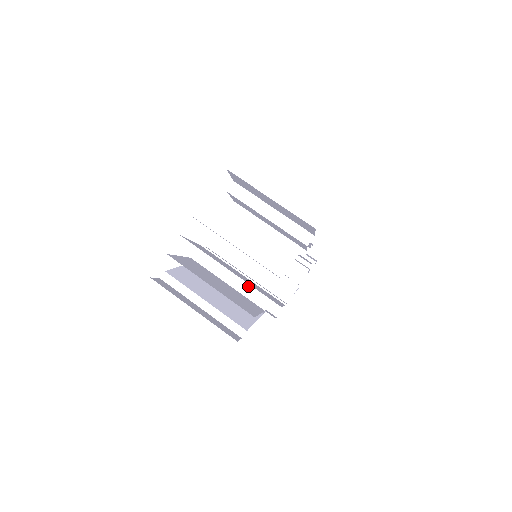
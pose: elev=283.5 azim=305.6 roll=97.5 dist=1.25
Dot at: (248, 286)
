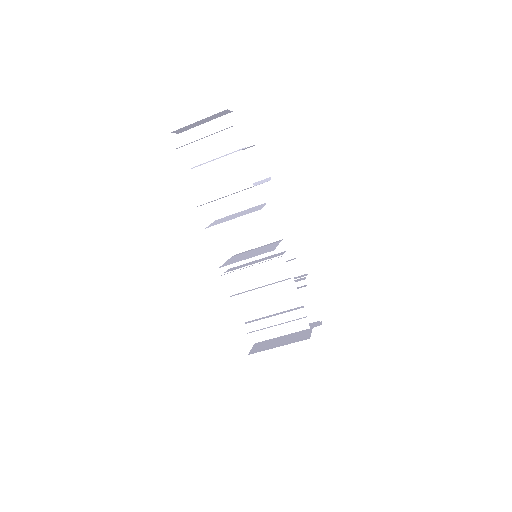
Dot at: occluded
